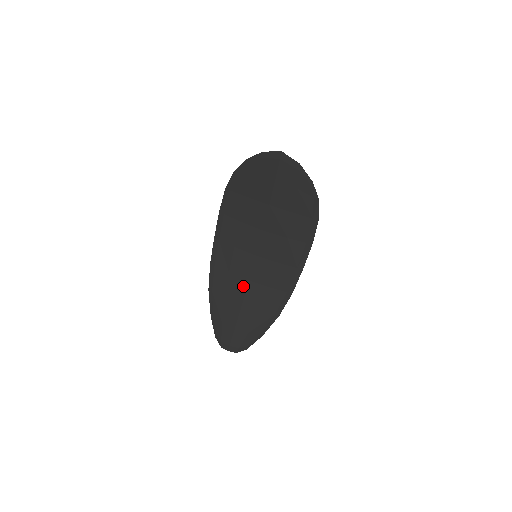
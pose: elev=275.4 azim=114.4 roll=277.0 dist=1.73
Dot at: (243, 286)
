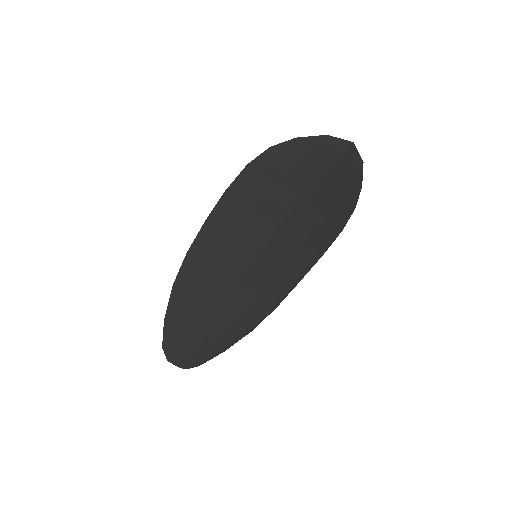
Dot at: (224, 289)
